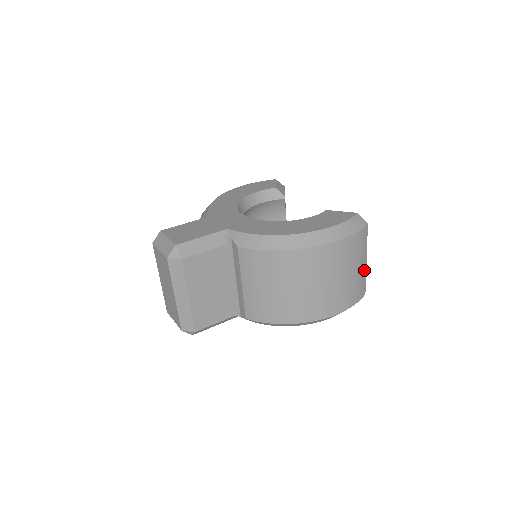
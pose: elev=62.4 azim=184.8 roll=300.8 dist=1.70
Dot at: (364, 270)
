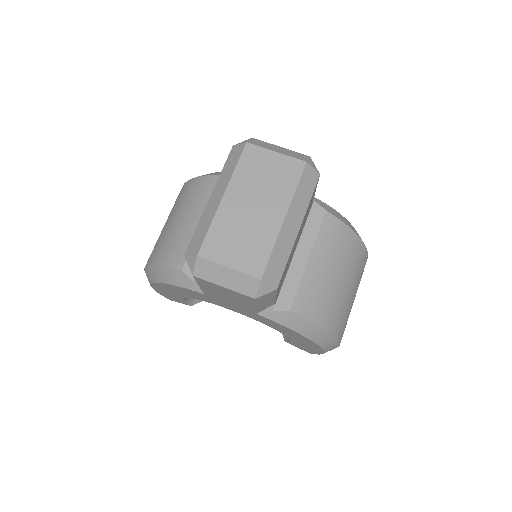
Dot at: occluded
